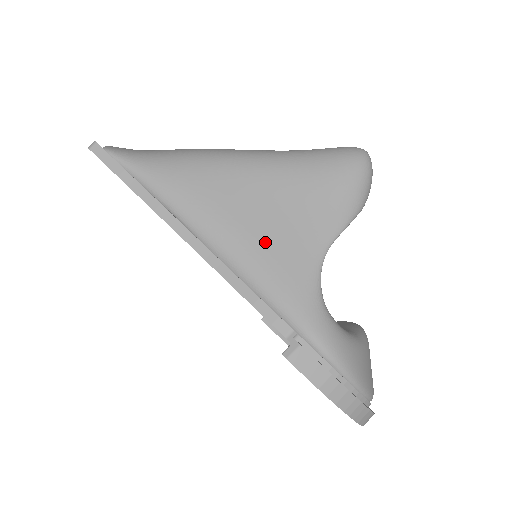
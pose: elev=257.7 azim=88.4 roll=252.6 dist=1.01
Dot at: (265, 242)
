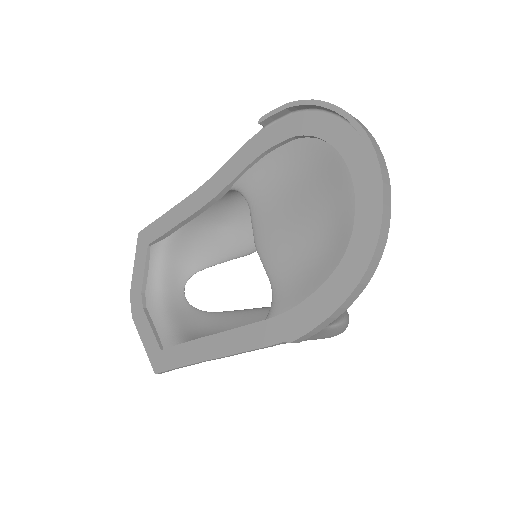
Dot at: occluded
